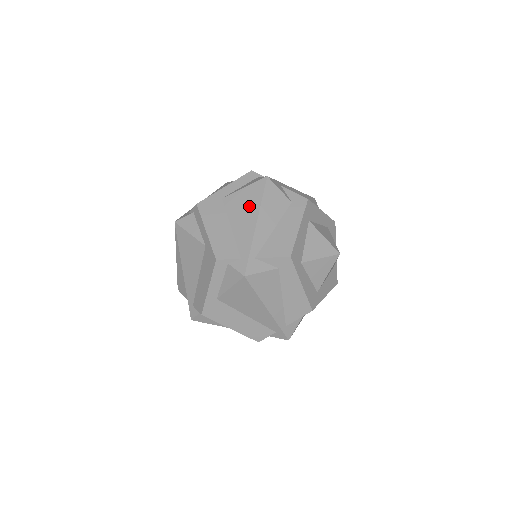
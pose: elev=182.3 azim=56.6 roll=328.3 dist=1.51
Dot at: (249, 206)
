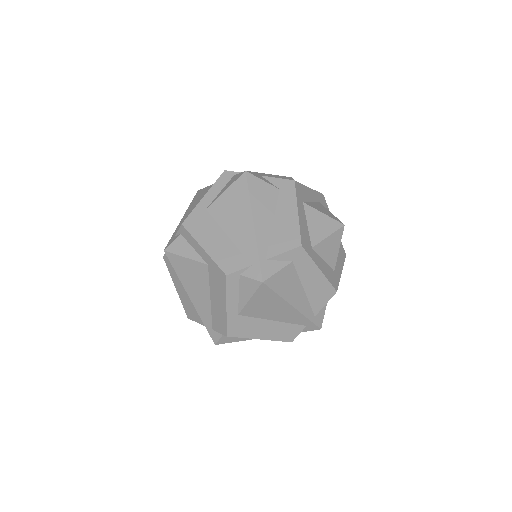
Dot at: occluded
